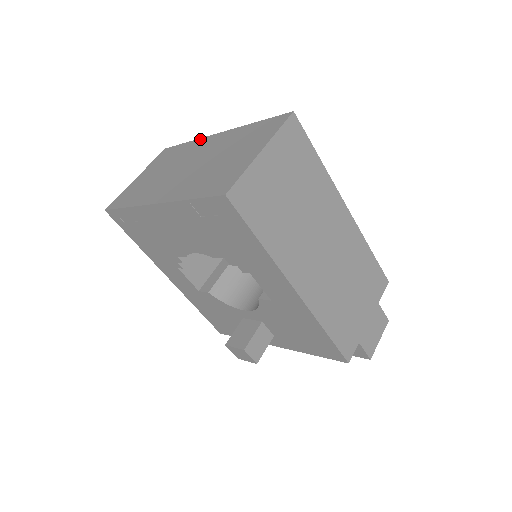
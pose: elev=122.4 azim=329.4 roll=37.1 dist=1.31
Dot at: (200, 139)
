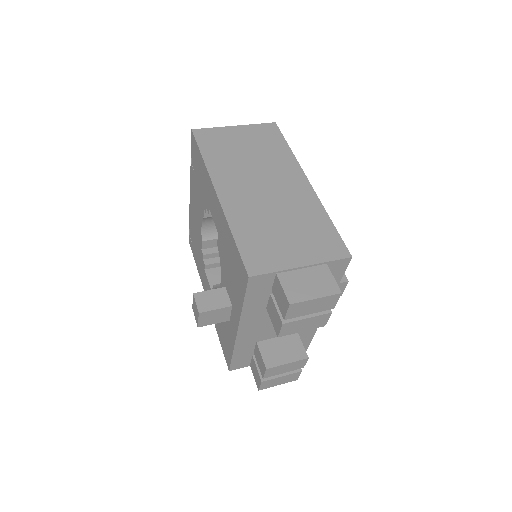
Dot at: occluded
